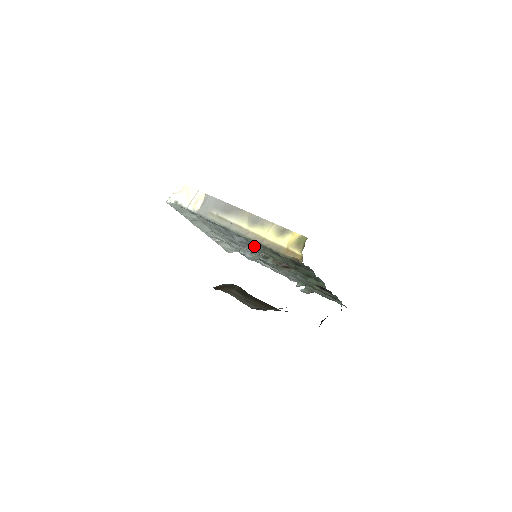
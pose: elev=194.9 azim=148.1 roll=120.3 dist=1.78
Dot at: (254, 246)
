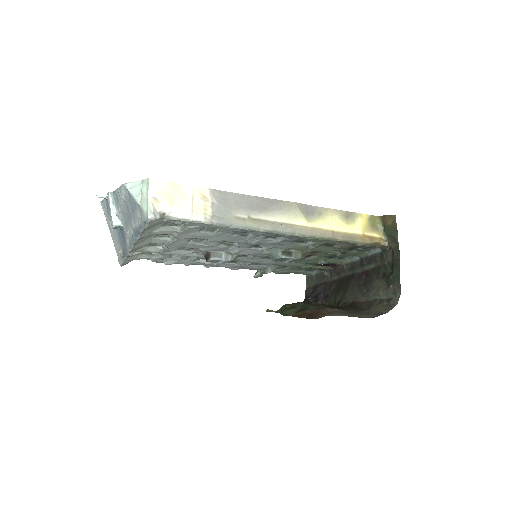
Dot at: (279, 244)
